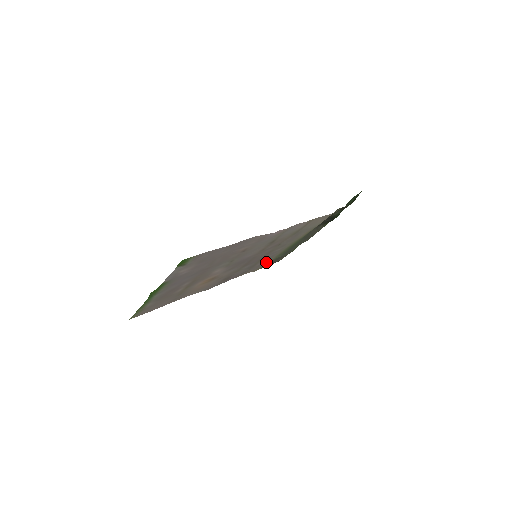
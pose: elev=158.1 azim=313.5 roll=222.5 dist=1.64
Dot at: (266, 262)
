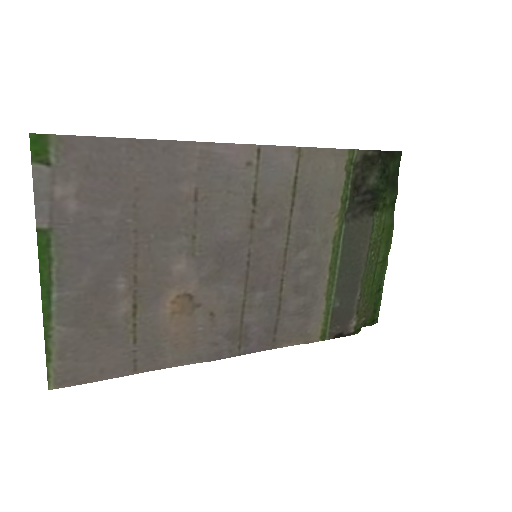
Dot at: (311, 310)
